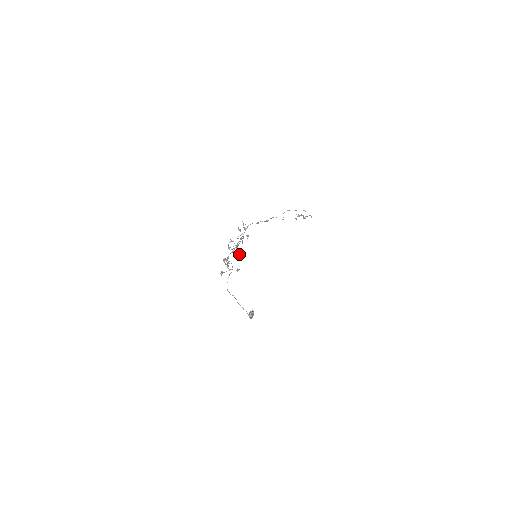
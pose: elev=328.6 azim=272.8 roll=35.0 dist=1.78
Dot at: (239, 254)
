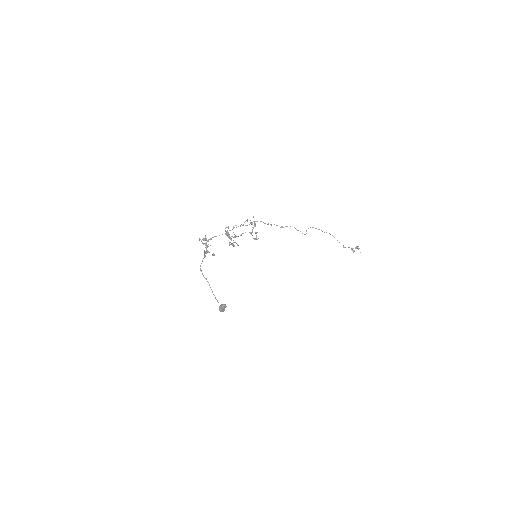
Dot at: (229, 243)
